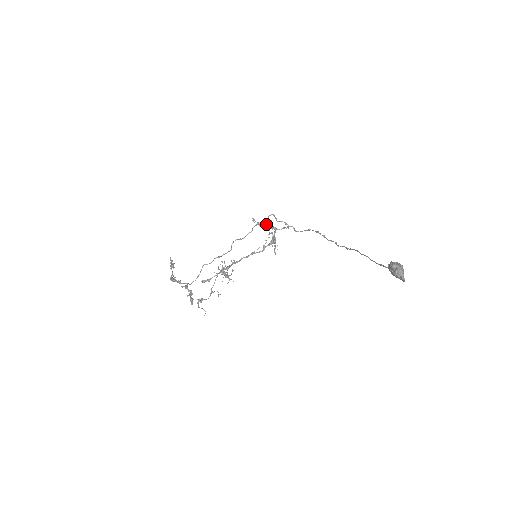
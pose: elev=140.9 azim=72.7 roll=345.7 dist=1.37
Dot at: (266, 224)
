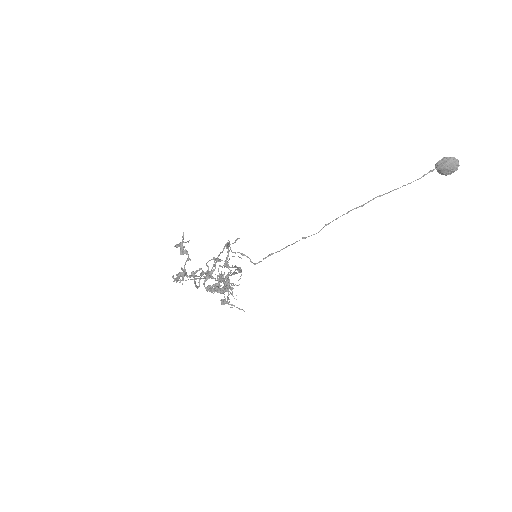
Dot at: (212, 268)
